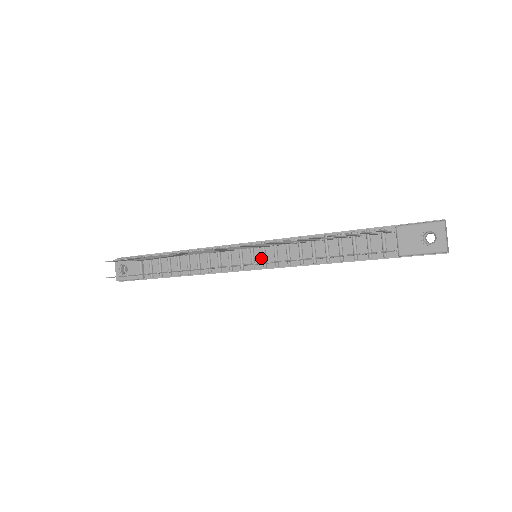
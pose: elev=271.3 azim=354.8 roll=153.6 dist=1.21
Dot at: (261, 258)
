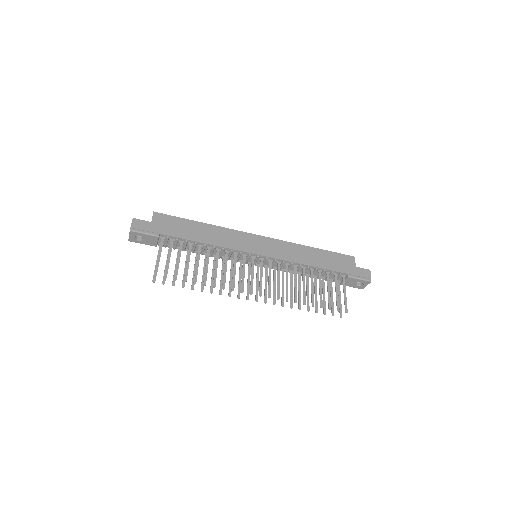
Dot at: occluded
